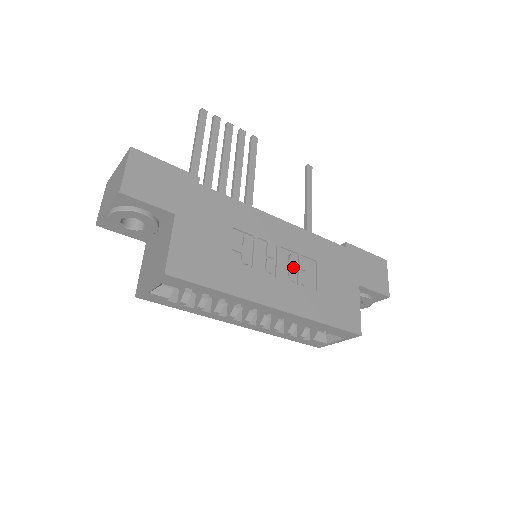
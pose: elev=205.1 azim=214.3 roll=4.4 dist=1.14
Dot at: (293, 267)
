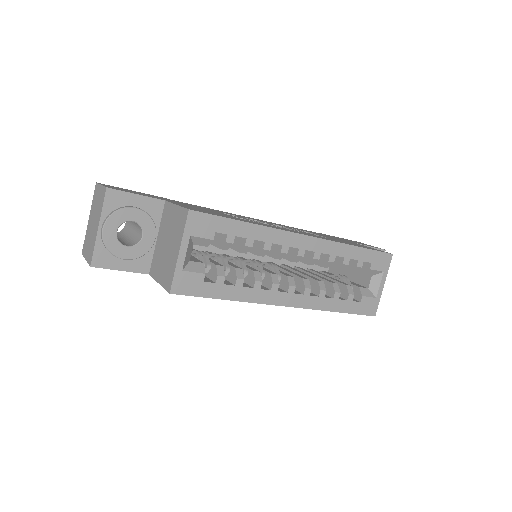
Dot at: (292, 229)
